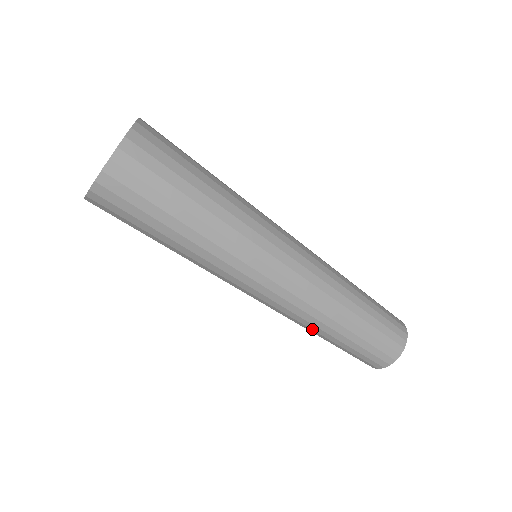
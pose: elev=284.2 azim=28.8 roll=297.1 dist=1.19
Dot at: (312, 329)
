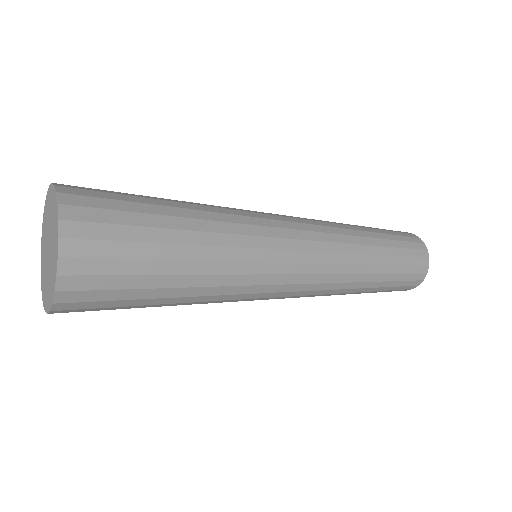
Dot at: occluded
